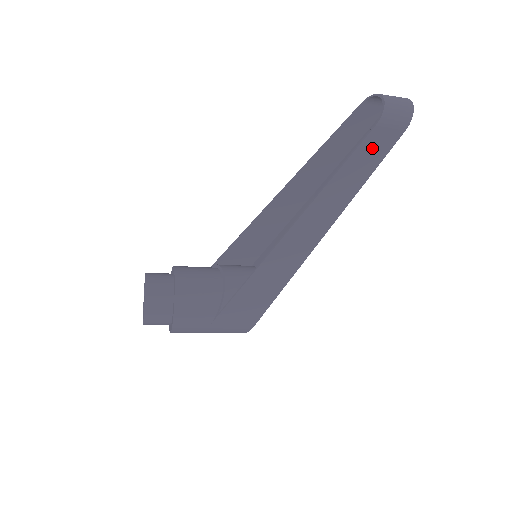
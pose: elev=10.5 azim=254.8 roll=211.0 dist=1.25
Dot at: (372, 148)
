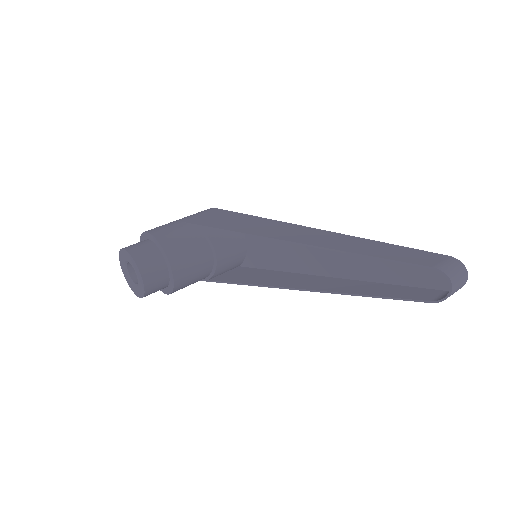
Dot at: (415, 295)
